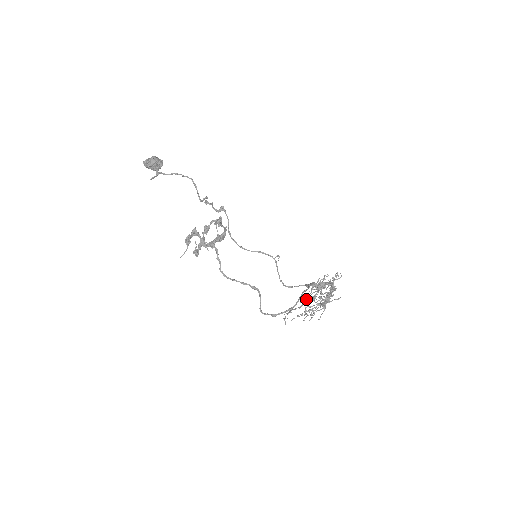
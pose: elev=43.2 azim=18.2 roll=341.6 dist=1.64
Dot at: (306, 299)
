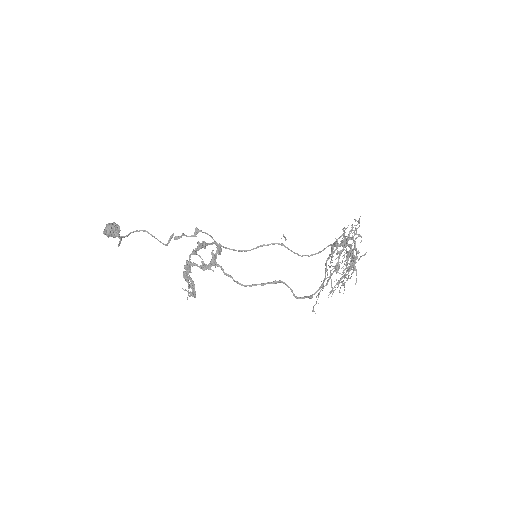
Dot at: (331, 270)
